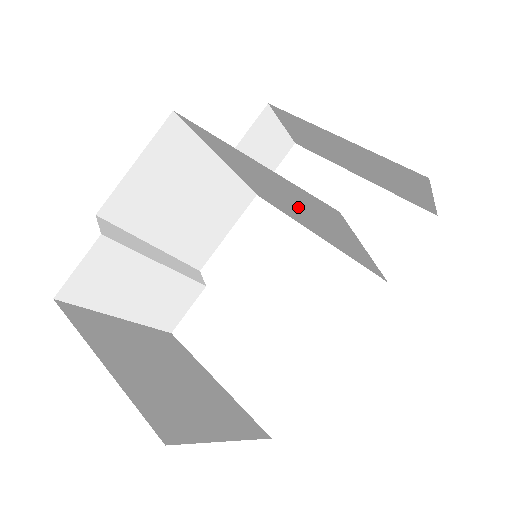
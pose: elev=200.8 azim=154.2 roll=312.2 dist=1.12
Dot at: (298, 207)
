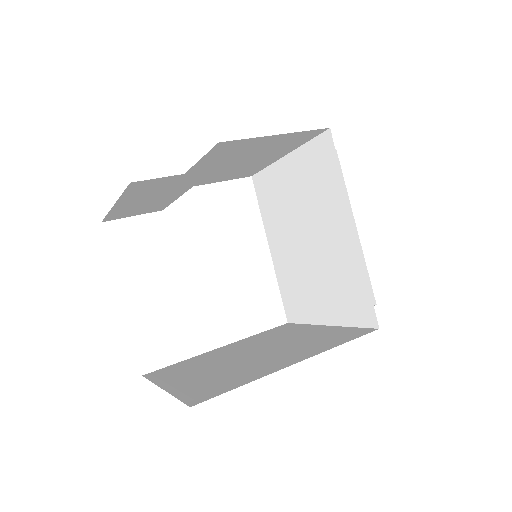
Dot at: (314, 257)
